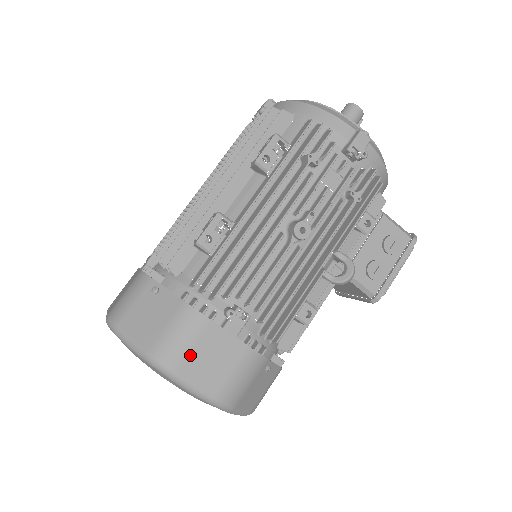
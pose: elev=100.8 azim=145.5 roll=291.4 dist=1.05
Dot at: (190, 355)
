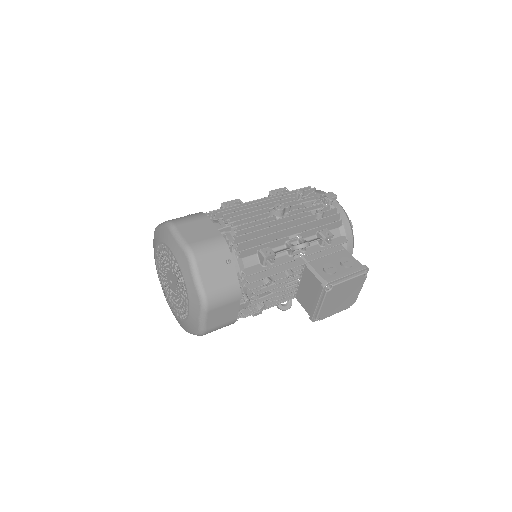
Dot at: (188, 224)
